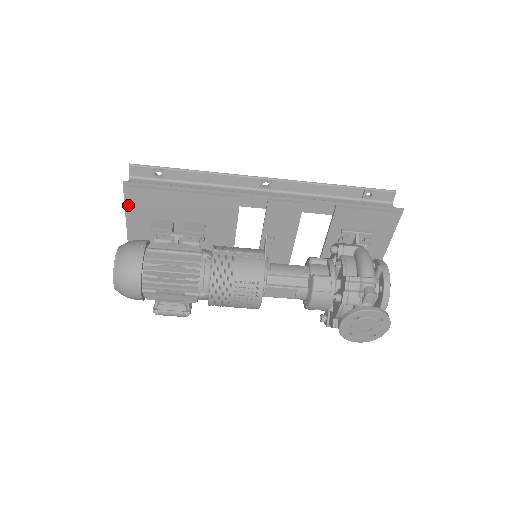
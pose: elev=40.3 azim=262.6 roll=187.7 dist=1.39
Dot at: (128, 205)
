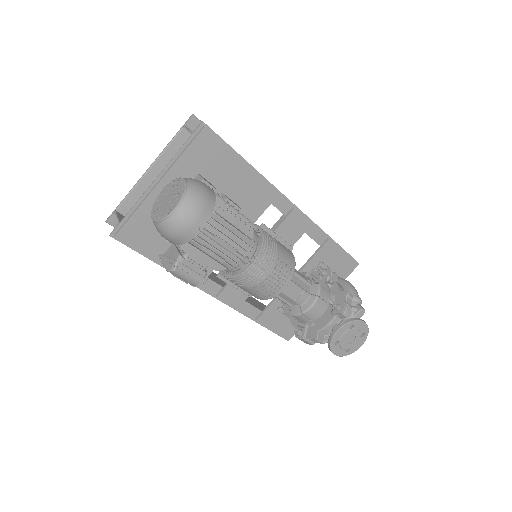
Dot at: (190, 146)
